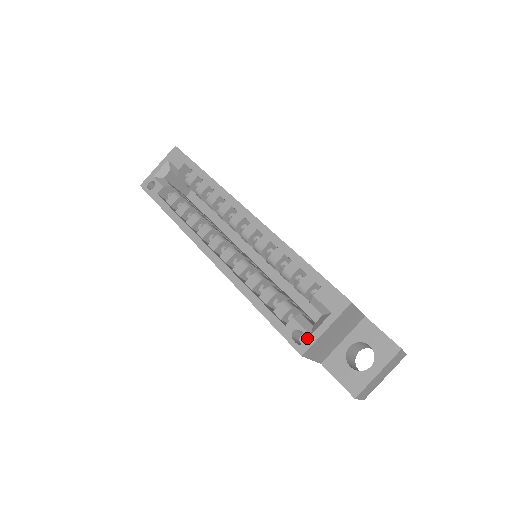
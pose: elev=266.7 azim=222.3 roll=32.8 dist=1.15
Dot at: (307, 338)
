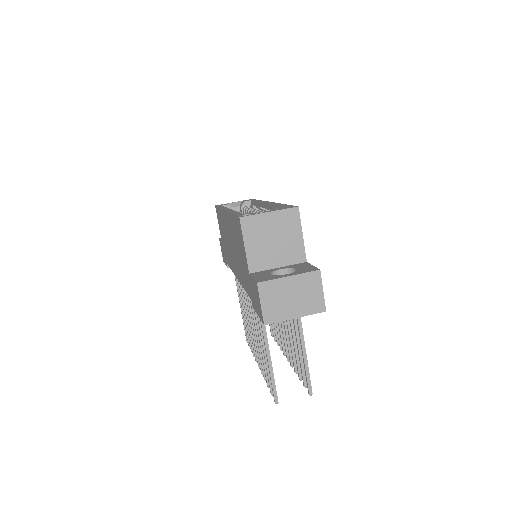
Dot at: (252, 214)
